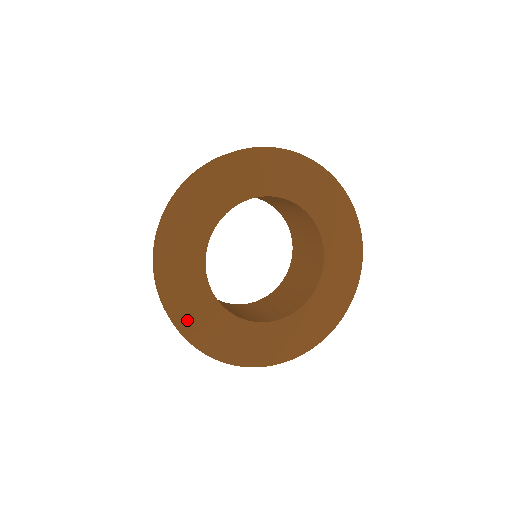
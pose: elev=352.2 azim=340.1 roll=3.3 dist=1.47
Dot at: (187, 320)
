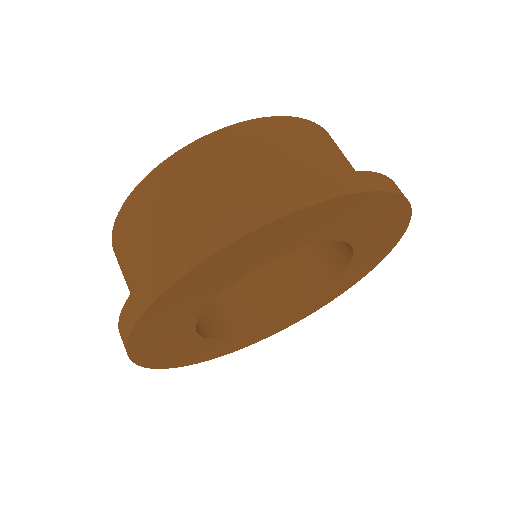
Dot at: (151, 354)
